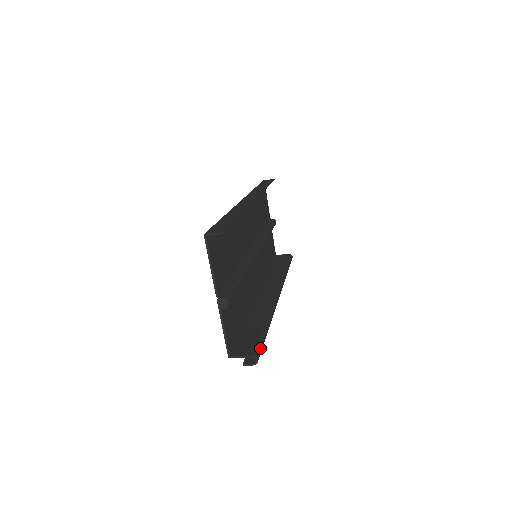
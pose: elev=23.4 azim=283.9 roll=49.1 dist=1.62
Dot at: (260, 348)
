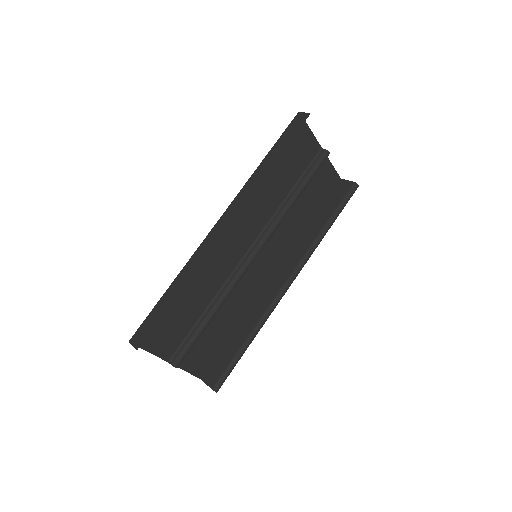
Dot at: (223, 378)
